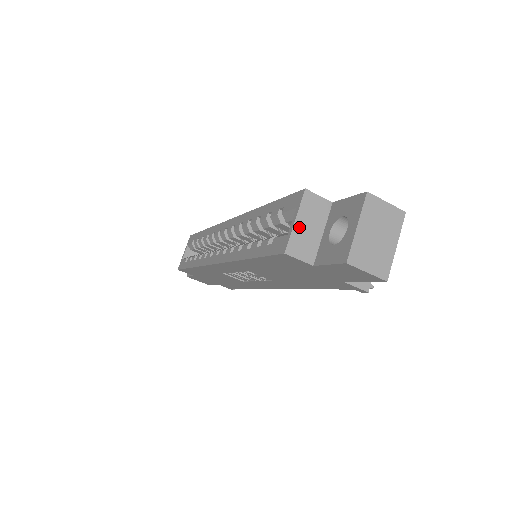
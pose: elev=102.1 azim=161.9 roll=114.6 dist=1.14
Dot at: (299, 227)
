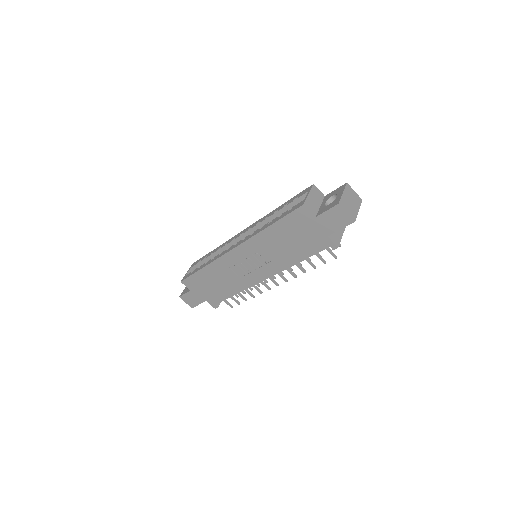
Dot at: (310, 197)
